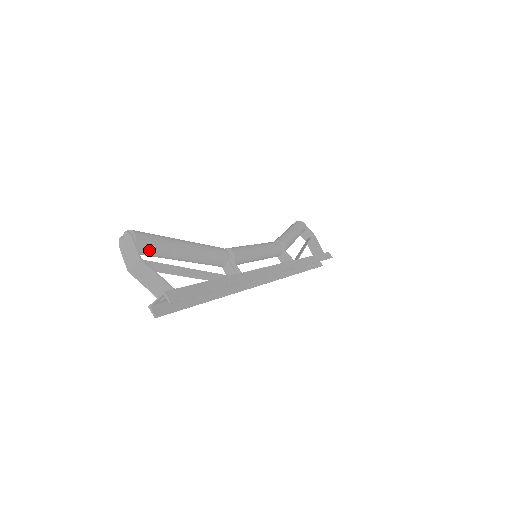
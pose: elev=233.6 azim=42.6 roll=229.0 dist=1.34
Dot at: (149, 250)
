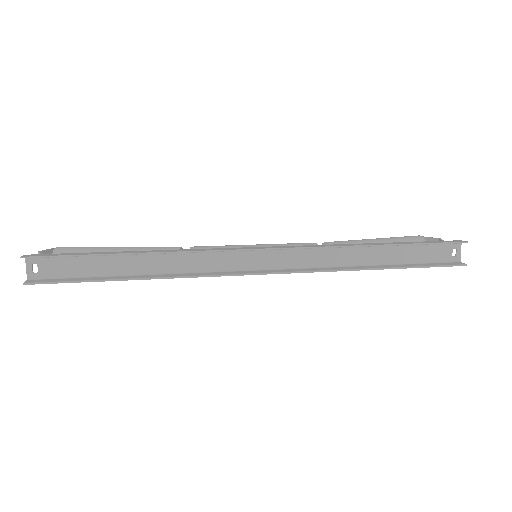
Dot at: occluded
